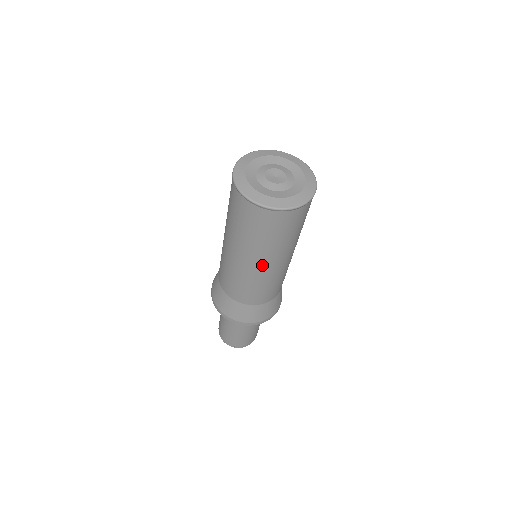
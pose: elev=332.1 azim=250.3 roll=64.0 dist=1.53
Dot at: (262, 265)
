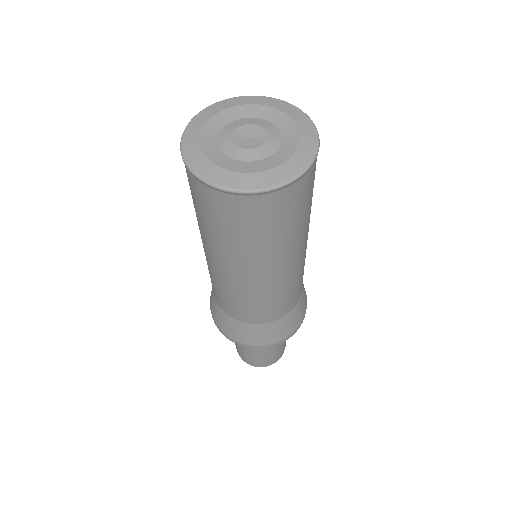
Dot at: (292, 261)
